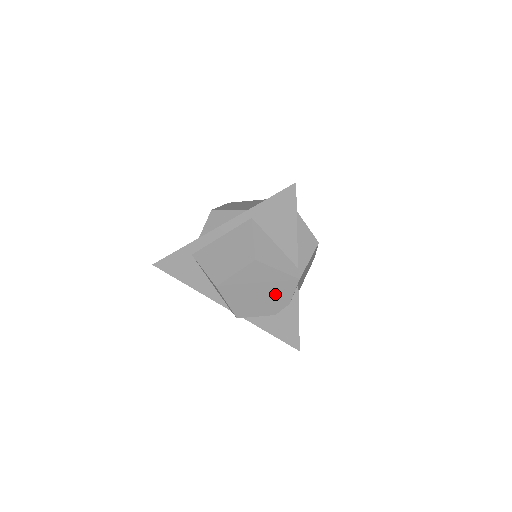
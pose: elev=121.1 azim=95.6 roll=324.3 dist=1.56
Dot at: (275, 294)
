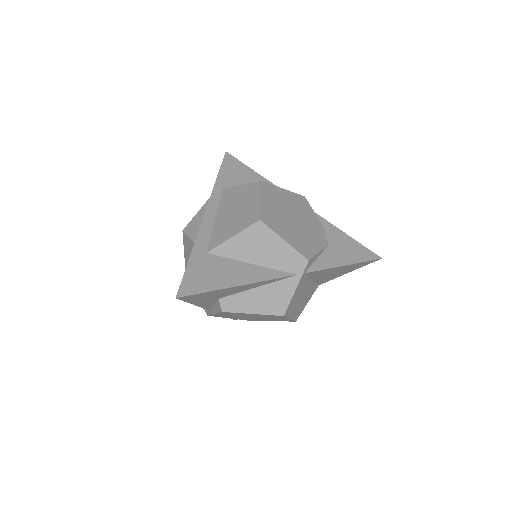
Dot at: (305, 218)
